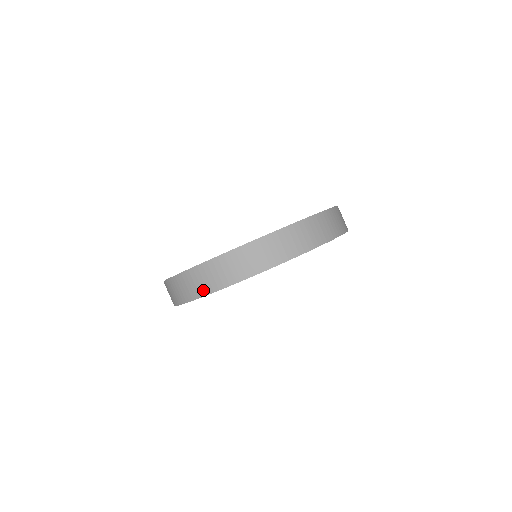
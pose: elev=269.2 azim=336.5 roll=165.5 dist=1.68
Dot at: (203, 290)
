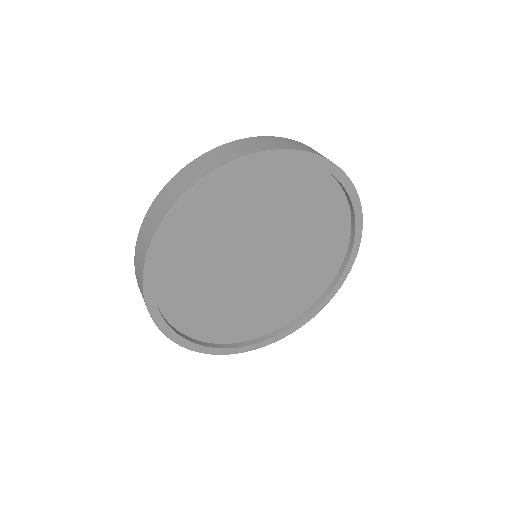
Dot at: (144, 254)
